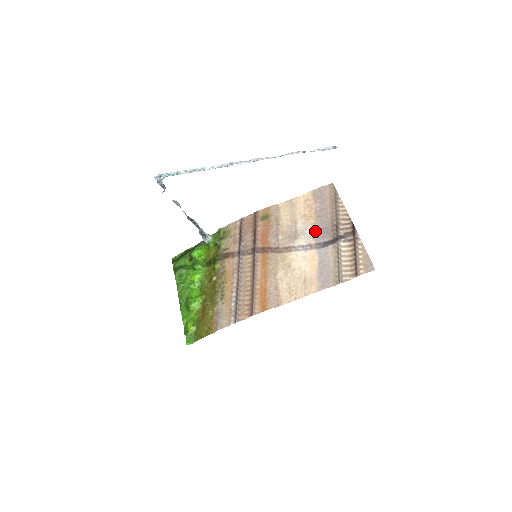
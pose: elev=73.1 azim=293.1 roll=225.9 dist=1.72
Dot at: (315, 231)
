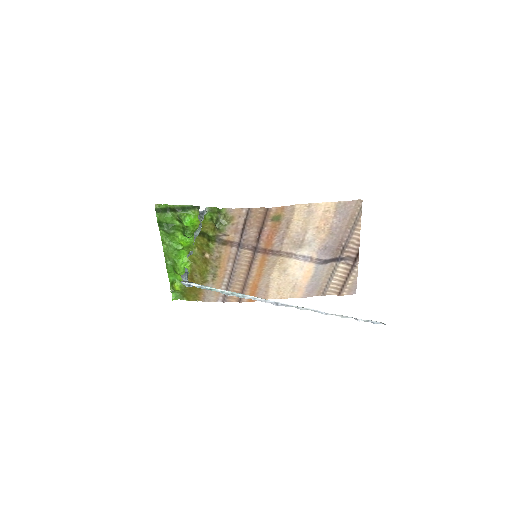
Dot at: (321, 247)
